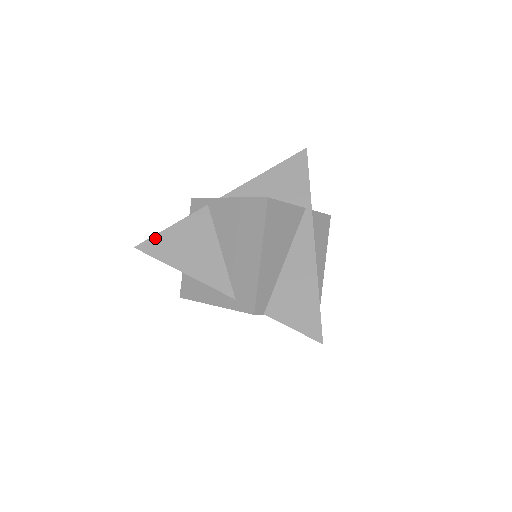
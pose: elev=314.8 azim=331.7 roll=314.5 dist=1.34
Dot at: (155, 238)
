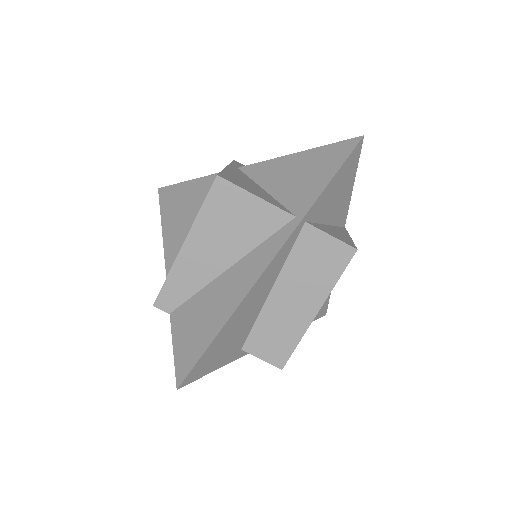
Dot at: (173, 187)
